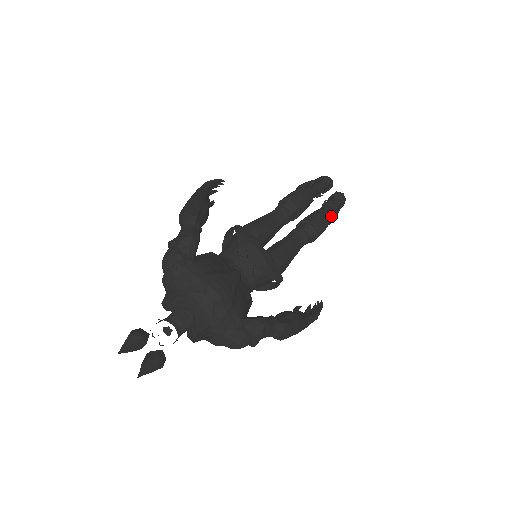
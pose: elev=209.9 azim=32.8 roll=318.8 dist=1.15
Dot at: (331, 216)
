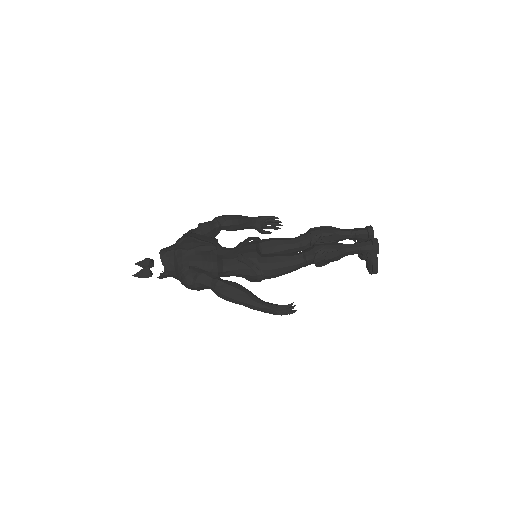
Dot at: (369, 261)
